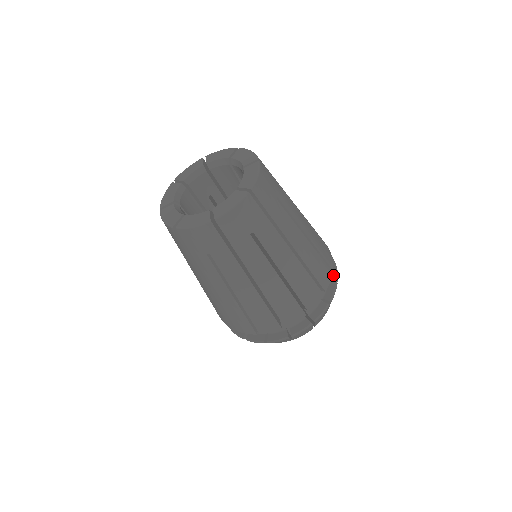
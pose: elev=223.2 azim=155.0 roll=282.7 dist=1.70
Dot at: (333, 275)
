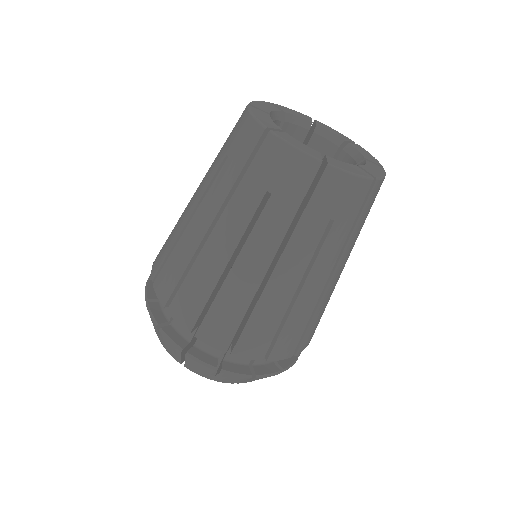
Dot at: occluded
